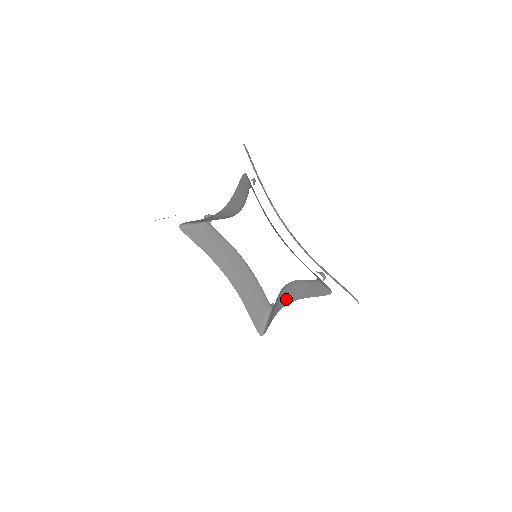
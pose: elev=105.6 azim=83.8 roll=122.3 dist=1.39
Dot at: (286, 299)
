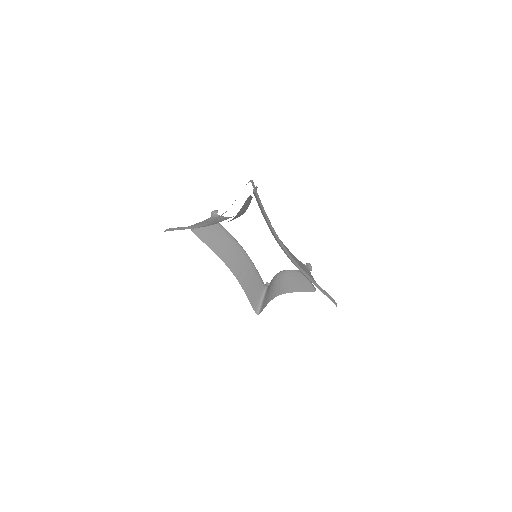
Dot at: (279, 289)
